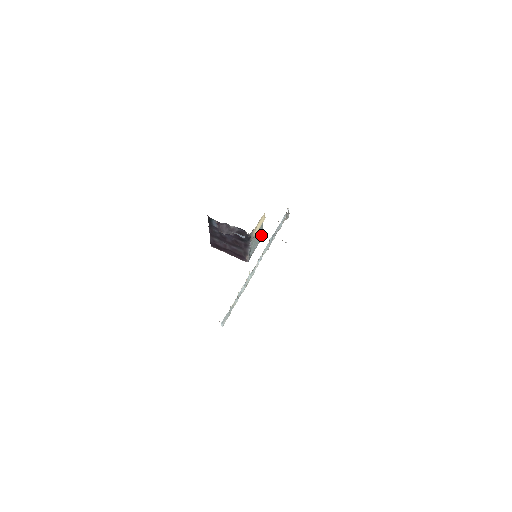
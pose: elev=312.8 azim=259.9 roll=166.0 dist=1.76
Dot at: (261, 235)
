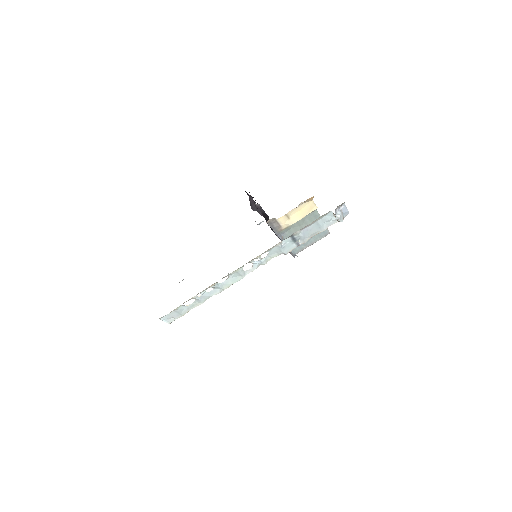
Dot at: occluded
